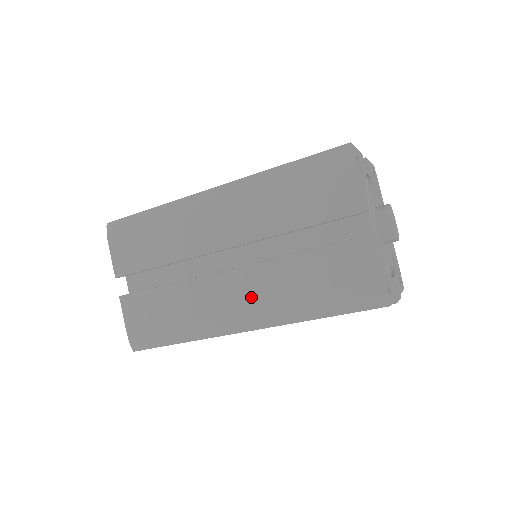
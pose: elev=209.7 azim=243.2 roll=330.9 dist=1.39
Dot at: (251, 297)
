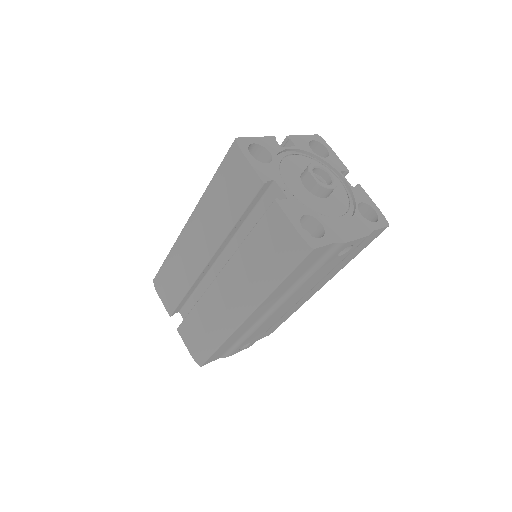
Dot at: (235, 290)
